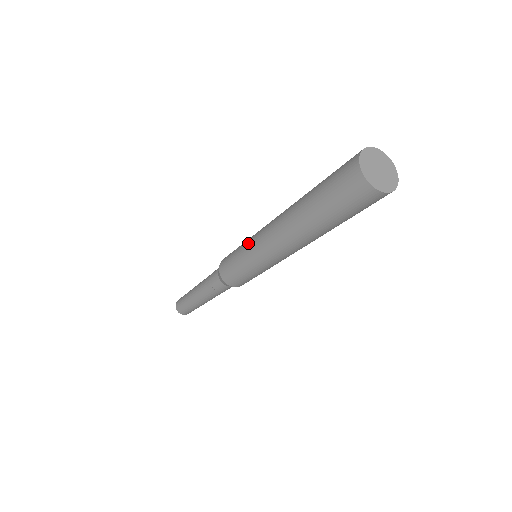
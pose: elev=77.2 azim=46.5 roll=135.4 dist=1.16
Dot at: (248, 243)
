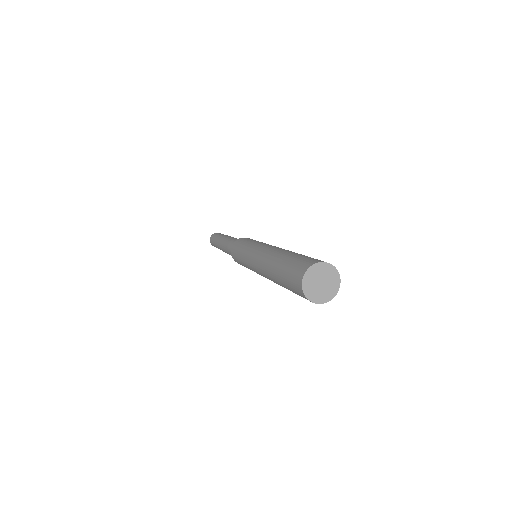
Dot at: (247, 252)
